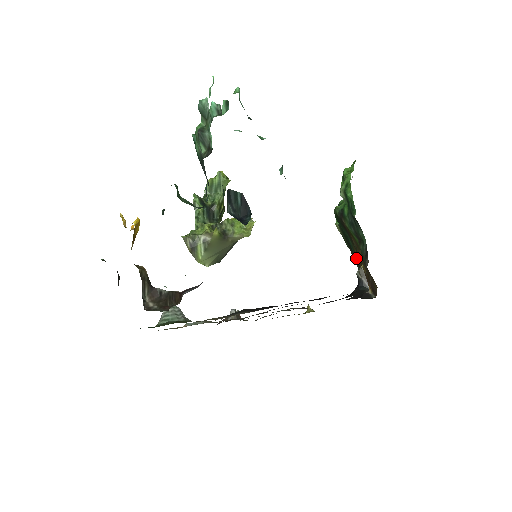
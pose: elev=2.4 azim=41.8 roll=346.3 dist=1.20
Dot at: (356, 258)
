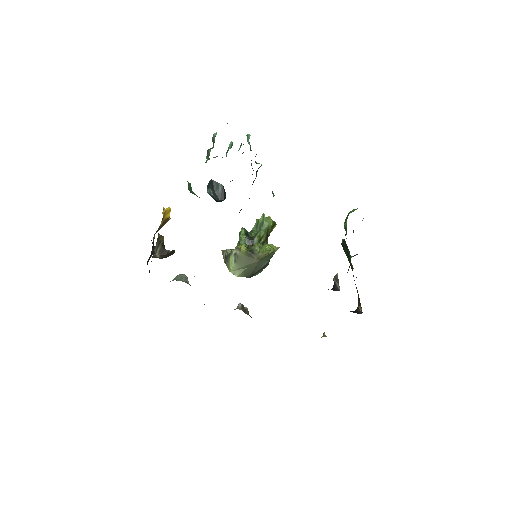
Dot at: occluded
